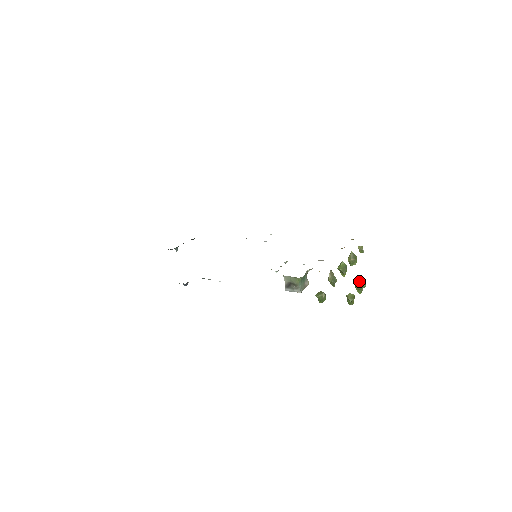
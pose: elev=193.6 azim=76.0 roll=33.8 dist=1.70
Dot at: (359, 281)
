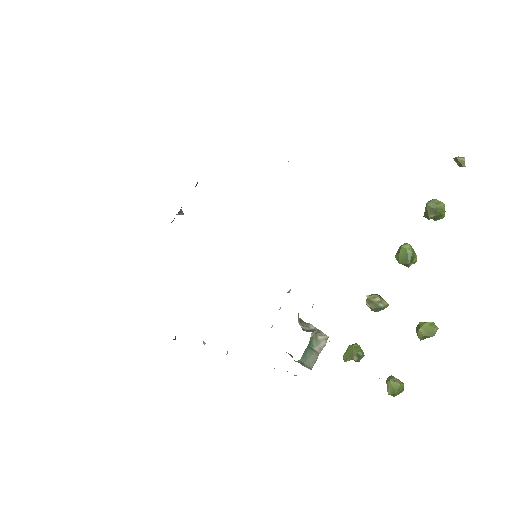
Dot at: (419, 327)
